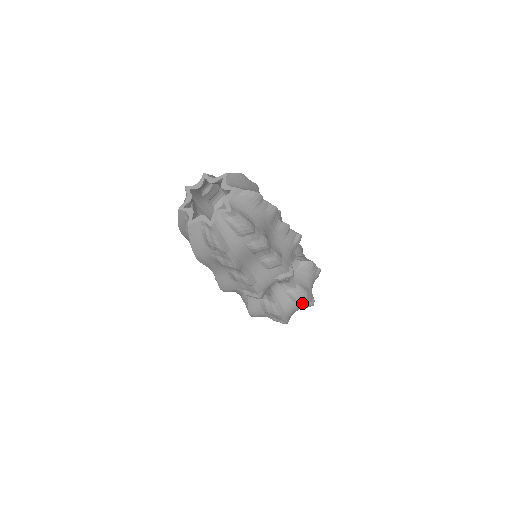
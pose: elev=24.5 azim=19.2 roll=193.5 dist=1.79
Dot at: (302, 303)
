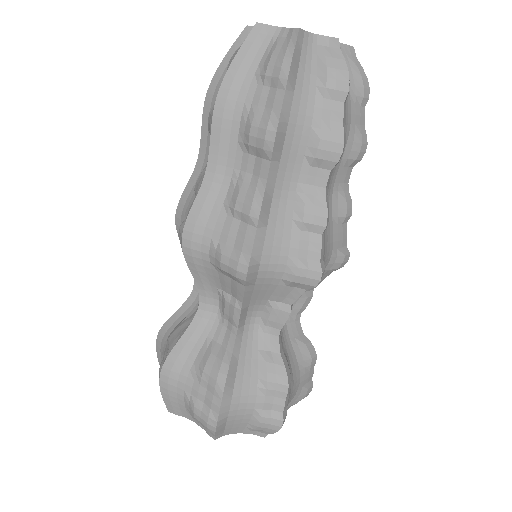
Dot at: (268, 401)
